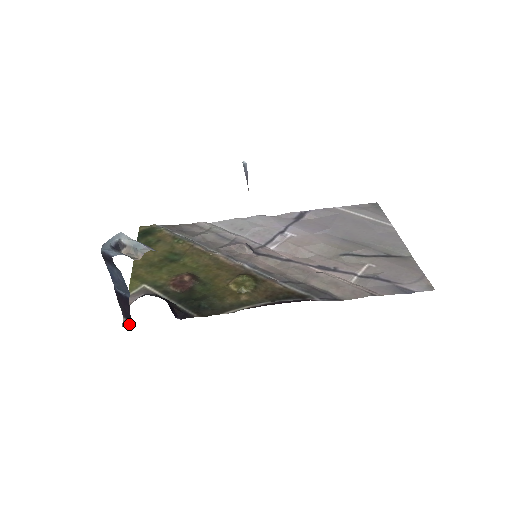
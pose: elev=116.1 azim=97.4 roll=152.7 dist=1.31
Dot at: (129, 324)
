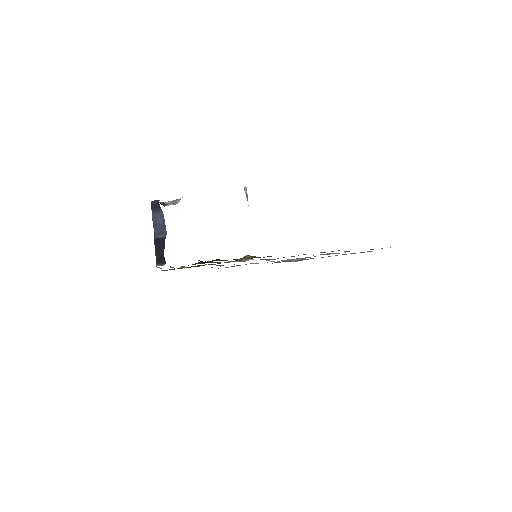
Dot at: occluded
